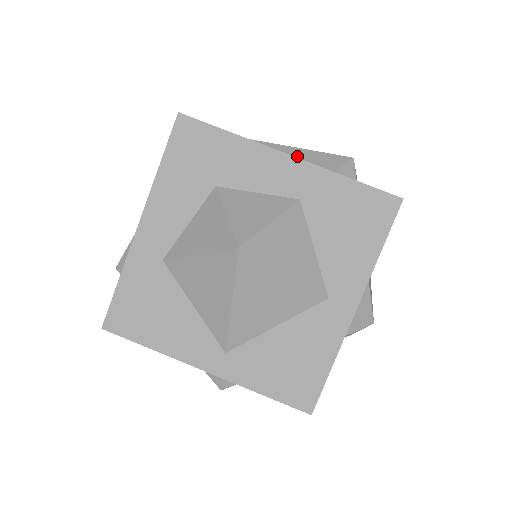
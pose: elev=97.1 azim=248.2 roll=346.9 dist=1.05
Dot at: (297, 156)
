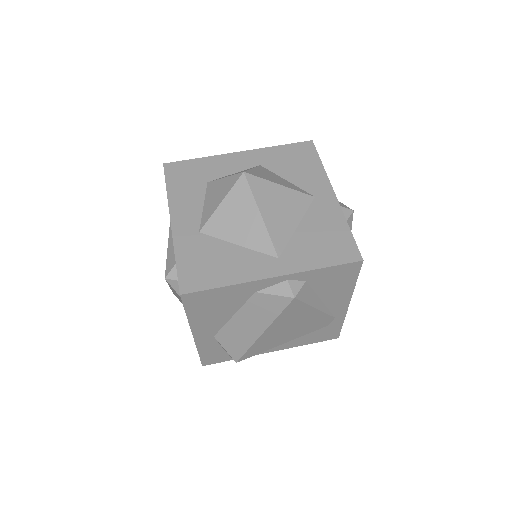
Dot at: occluded
